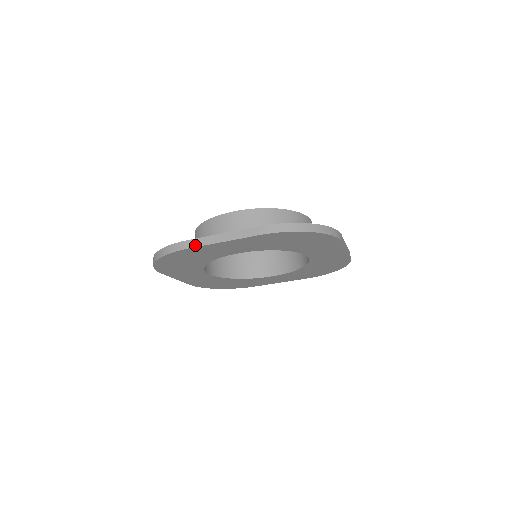
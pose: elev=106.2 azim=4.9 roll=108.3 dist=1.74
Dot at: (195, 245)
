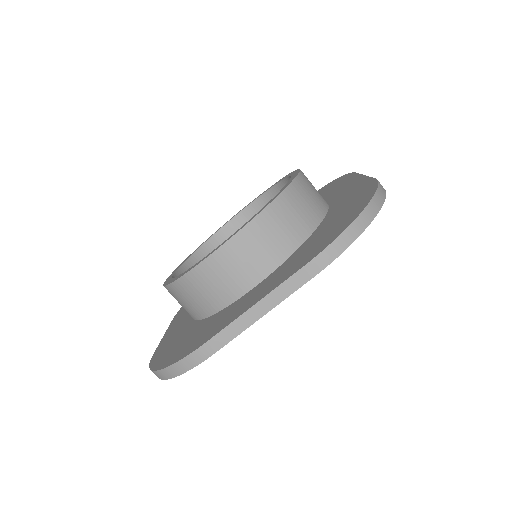
Dot at: (225, 341)
